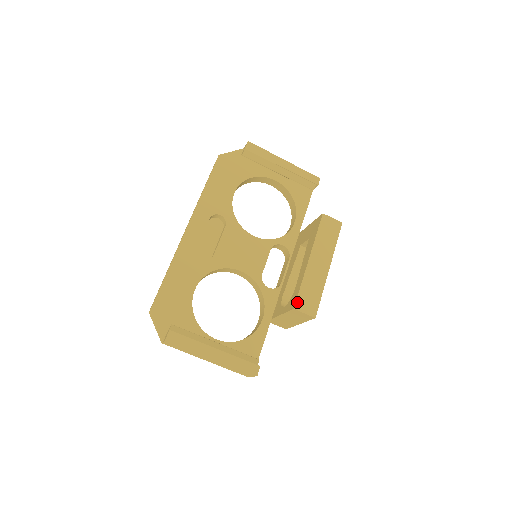
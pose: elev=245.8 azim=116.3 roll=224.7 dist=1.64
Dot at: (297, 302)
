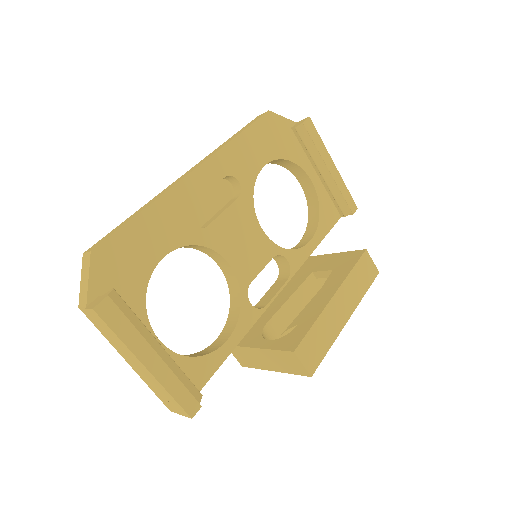
Dot at: (301, 345)
